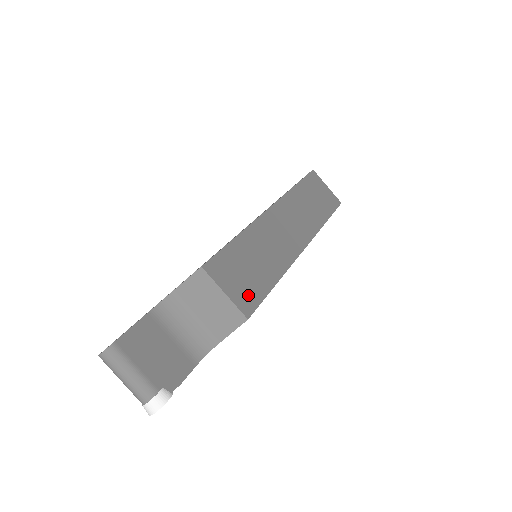
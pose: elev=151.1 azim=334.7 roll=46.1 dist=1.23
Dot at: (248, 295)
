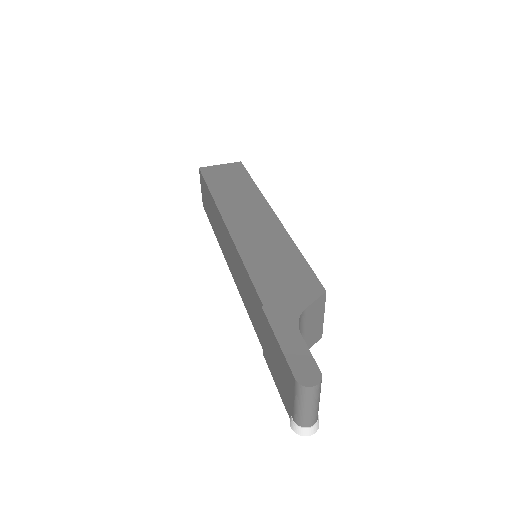
Dot at: occluded
